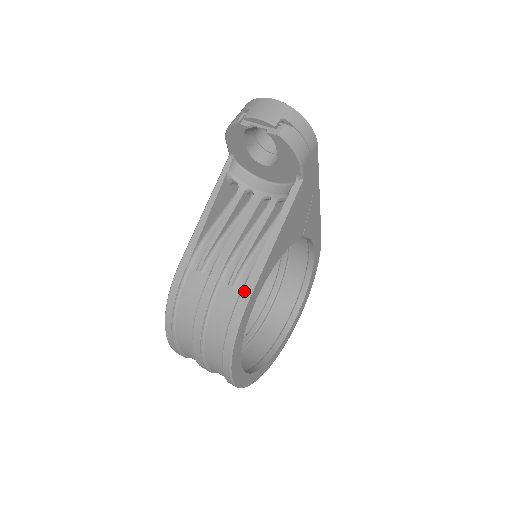
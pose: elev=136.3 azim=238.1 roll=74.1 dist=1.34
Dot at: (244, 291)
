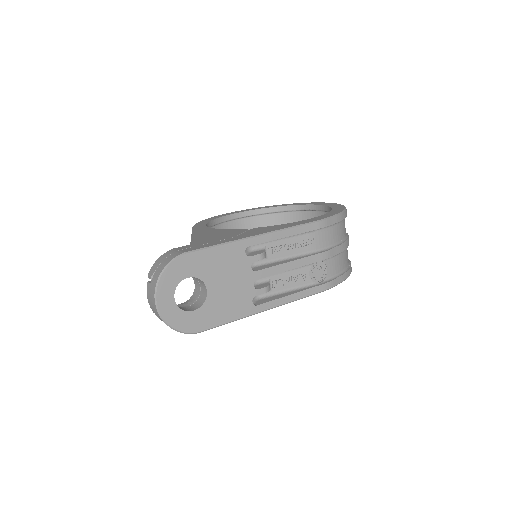
Dot at: occluded
